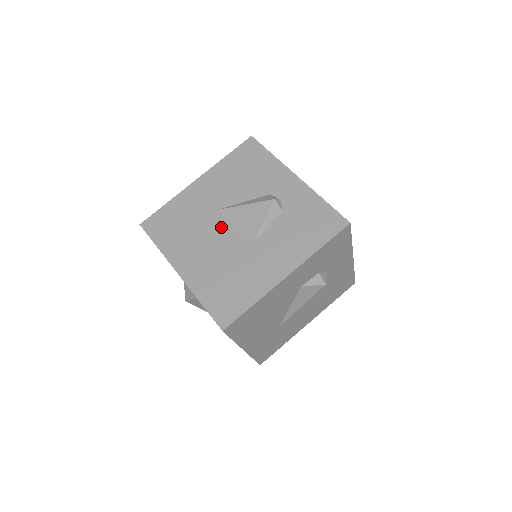
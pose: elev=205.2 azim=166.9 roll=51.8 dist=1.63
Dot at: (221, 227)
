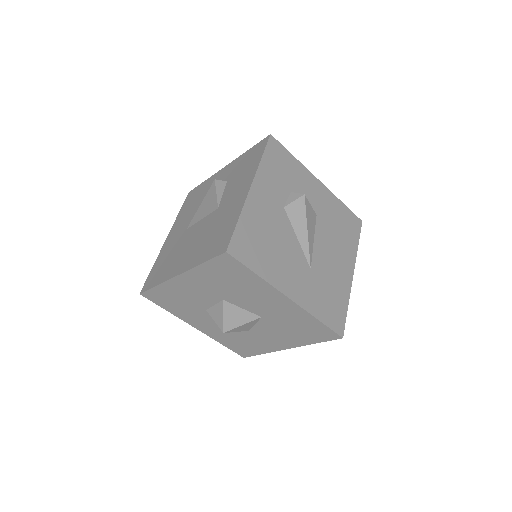
Dot at: (193, 230)
